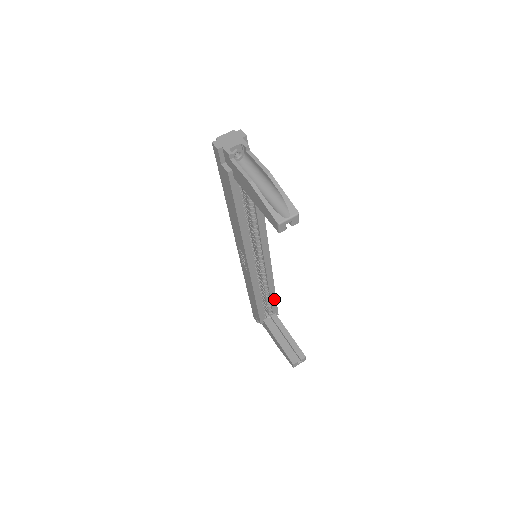
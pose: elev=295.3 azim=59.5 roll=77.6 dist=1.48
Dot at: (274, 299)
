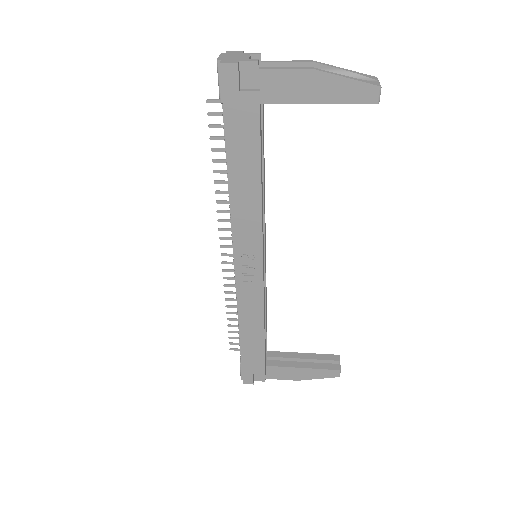
Dot at: (266, 326)
